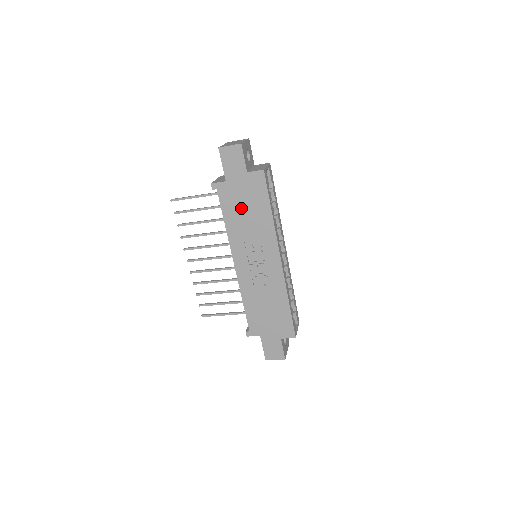
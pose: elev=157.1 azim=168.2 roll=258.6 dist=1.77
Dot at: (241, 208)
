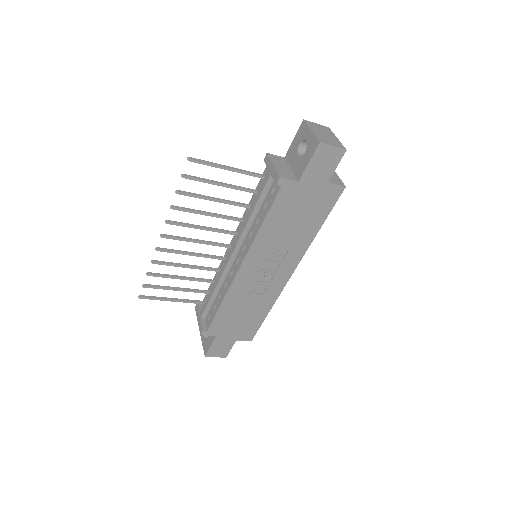
Dot at: (292, 215)
